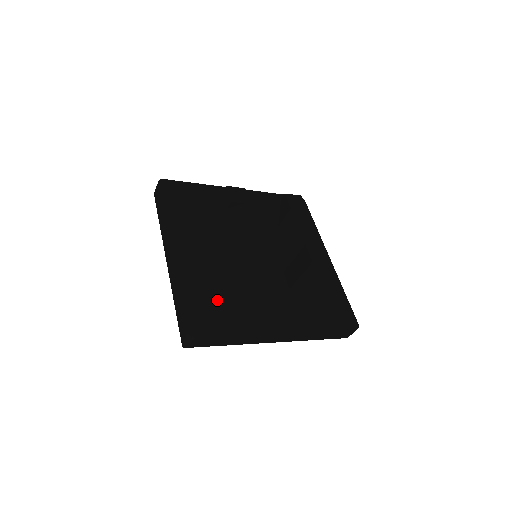
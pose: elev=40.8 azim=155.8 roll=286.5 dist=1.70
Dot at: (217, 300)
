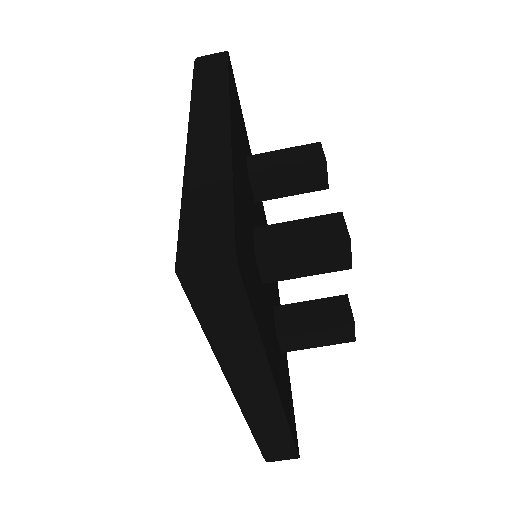
Dot at: (250, 253)
